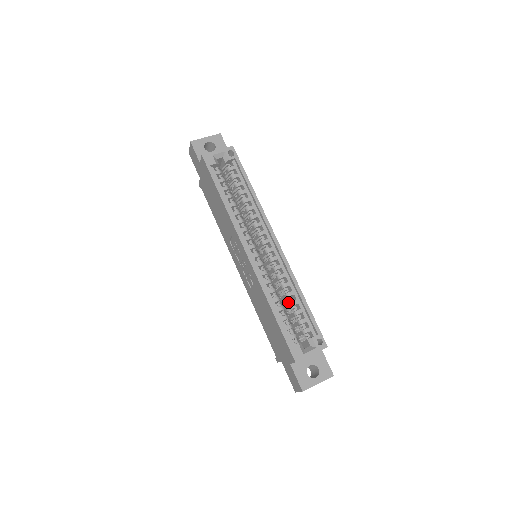
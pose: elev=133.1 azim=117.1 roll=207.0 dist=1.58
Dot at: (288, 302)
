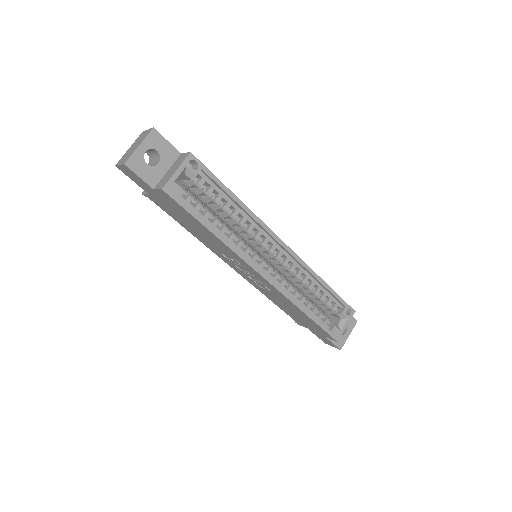
Dot at: (311, 292)
